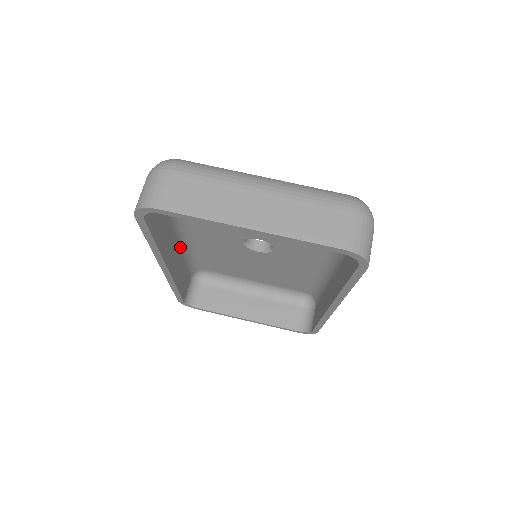
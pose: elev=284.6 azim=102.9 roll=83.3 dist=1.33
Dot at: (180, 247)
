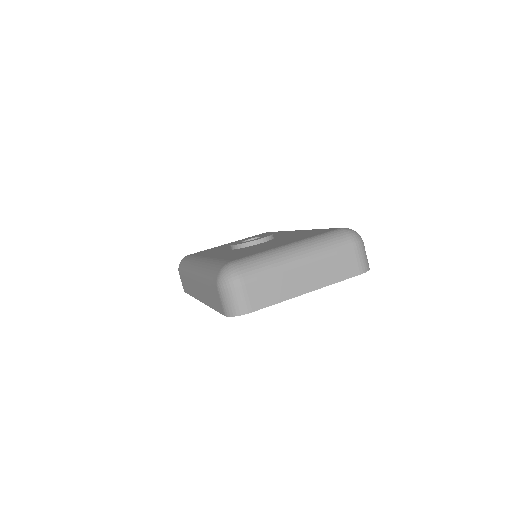
Dot at: occluded
